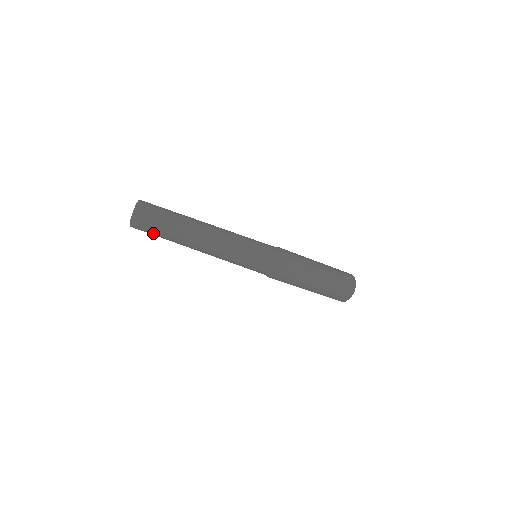
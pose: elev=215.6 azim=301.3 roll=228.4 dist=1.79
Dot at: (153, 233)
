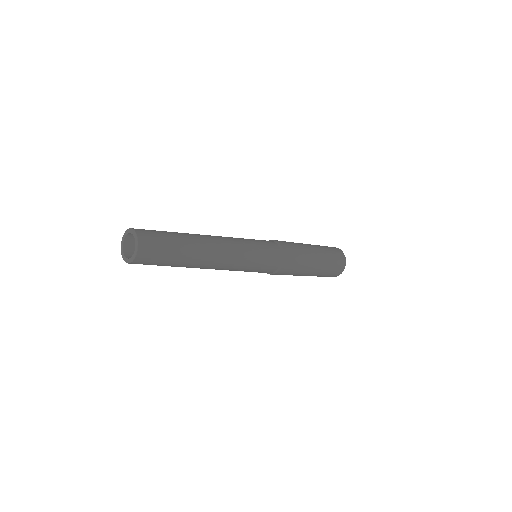
Dot at: occluded
